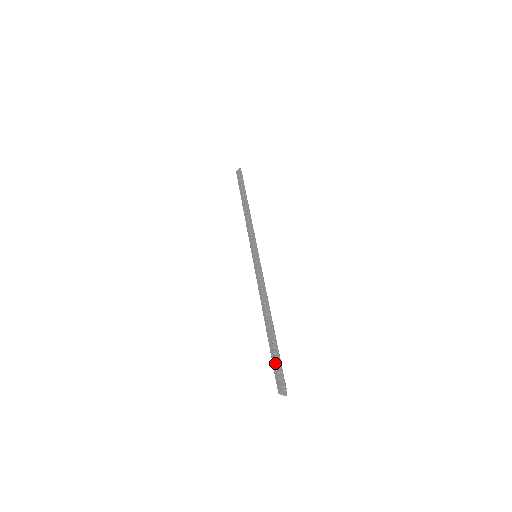
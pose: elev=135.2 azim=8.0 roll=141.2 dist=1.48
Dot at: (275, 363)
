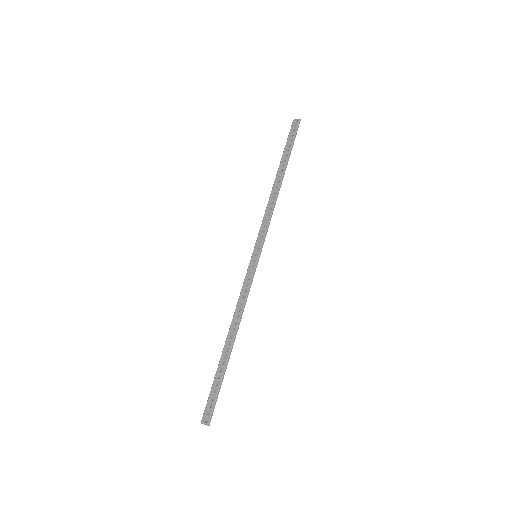
Dot at: (213, 393)
